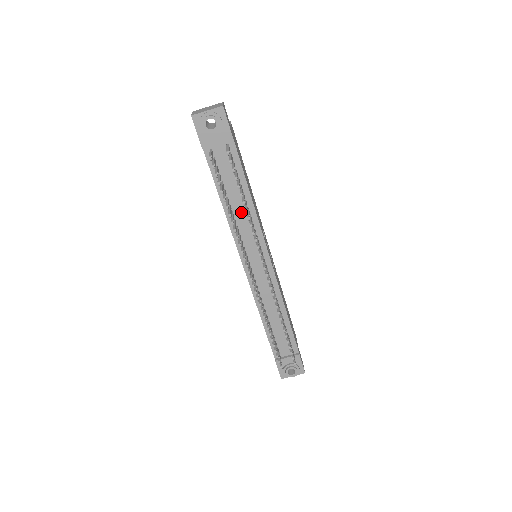
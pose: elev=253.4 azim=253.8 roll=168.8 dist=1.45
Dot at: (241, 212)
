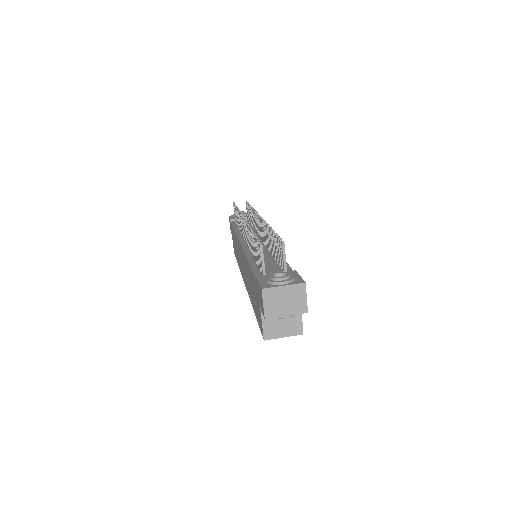
Dot at: occluded
